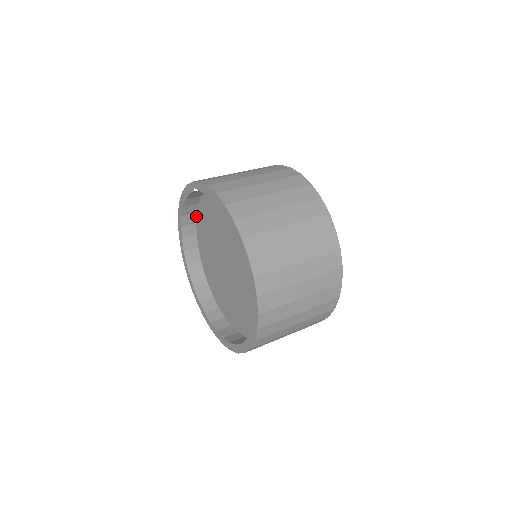
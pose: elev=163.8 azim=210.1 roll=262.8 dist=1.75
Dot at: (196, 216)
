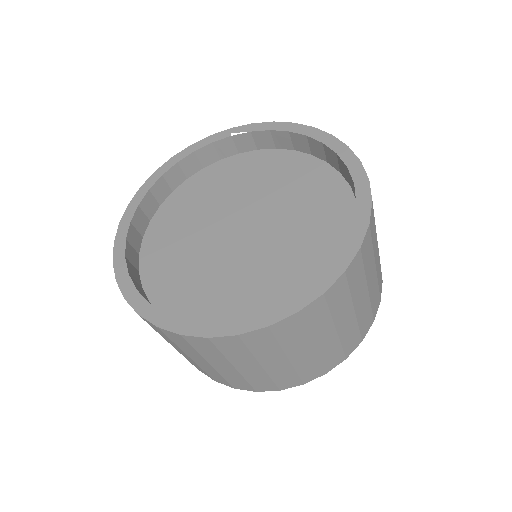
Dot at: (167, 196)
